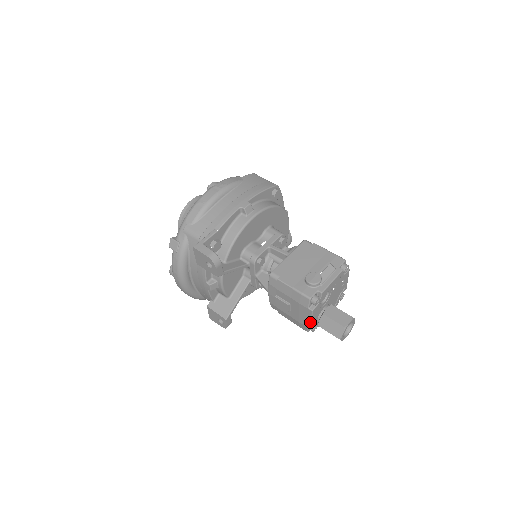
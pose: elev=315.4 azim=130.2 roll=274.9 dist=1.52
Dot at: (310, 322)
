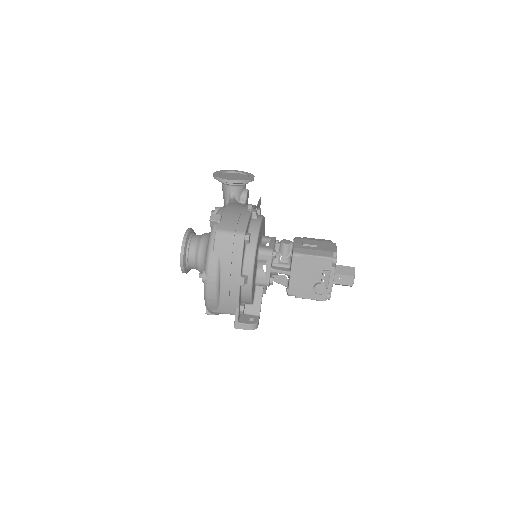
Dot at: occluded
